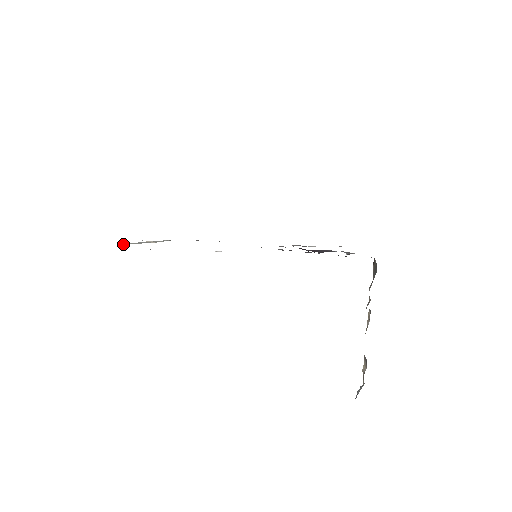
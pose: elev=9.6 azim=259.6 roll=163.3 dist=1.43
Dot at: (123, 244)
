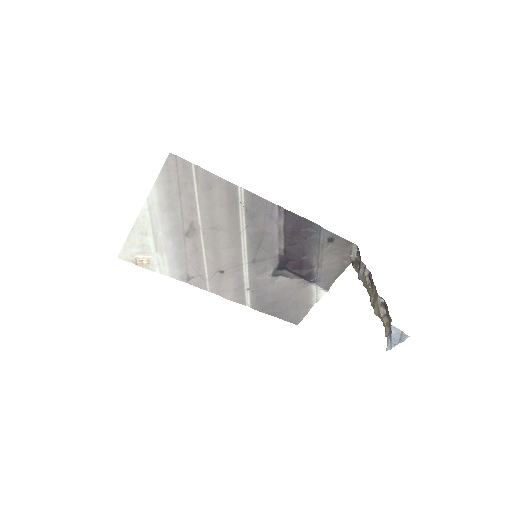
Dot at: (149, 201)
